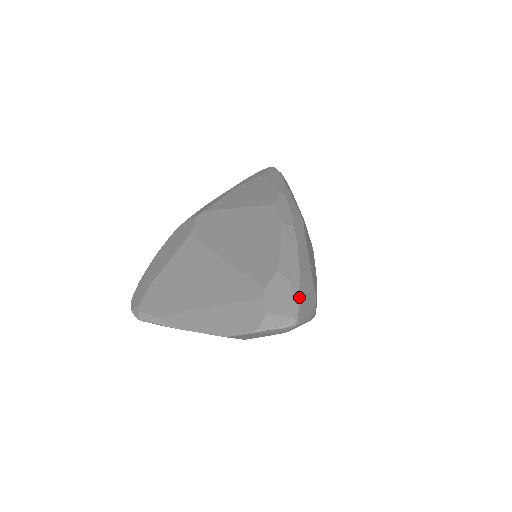
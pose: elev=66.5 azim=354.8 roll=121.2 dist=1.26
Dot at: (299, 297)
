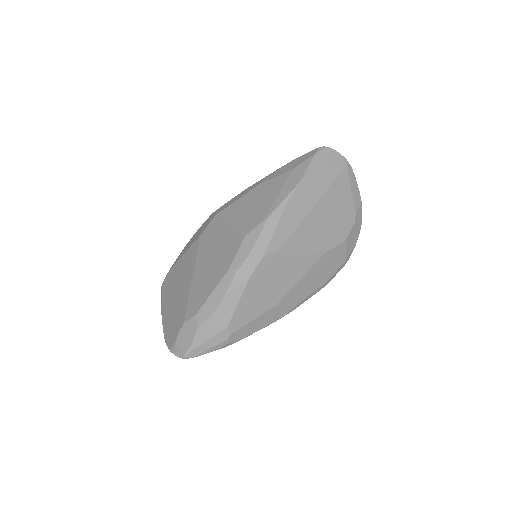
Dot at: (196, 342)
